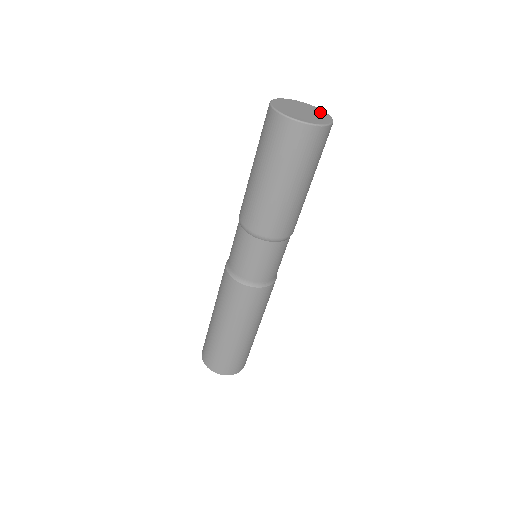
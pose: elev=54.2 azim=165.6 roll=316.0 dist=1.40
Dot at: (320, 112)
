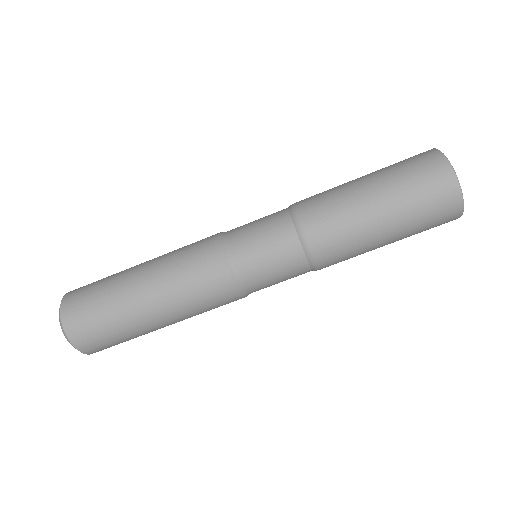
Dot at: occluded
